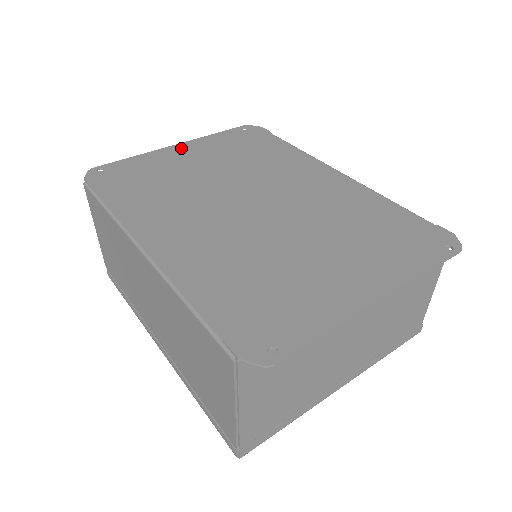
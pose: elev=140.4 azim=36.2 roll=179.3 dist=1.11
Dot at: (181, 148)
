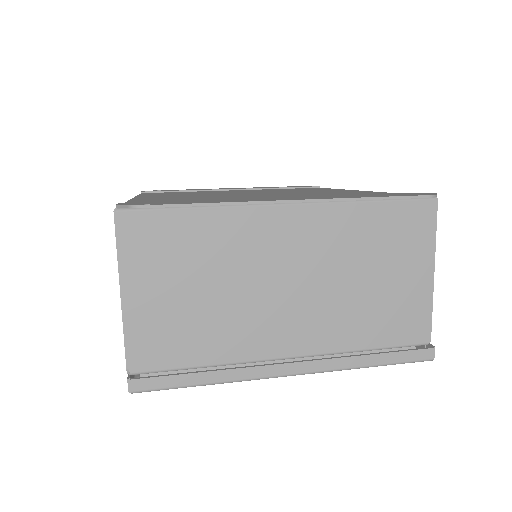
Dot at: (232, 188)
